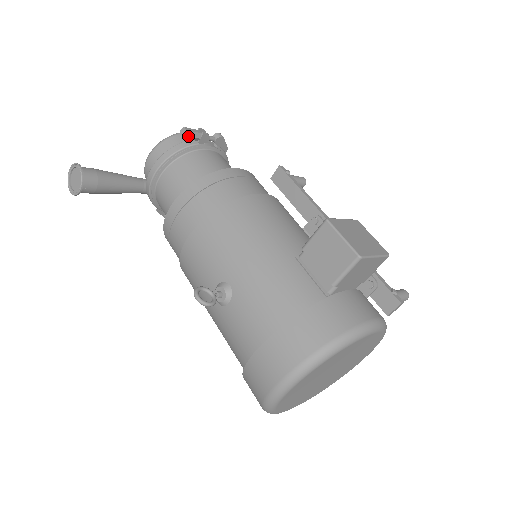
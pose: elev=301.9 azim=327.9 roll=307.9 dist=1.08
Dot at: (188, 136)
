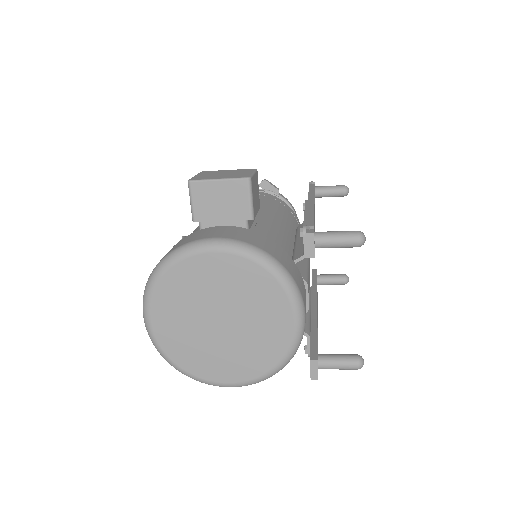
Dot at: occluded
